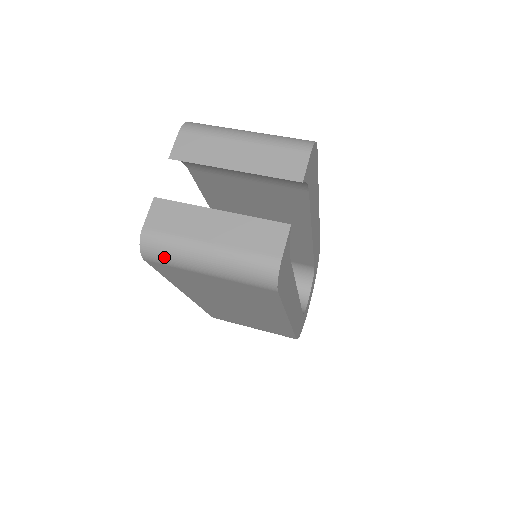
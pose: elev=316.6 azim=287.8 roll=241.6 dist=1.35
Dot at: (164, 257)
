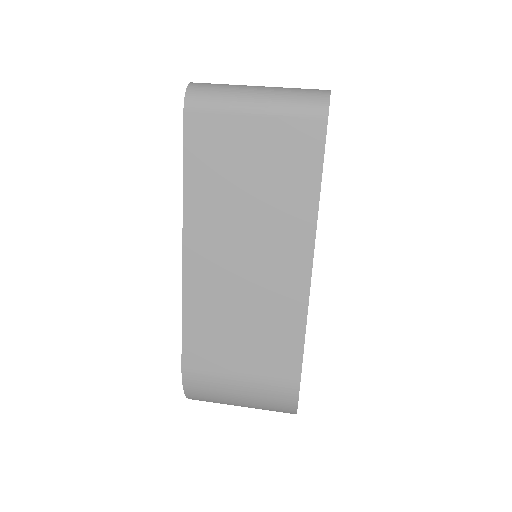
Dot at: (211, 96)
